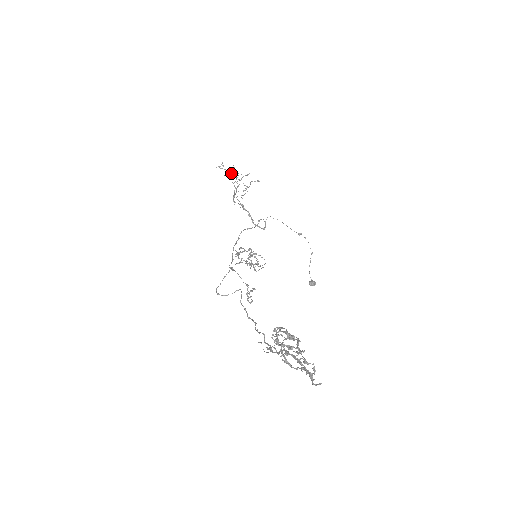
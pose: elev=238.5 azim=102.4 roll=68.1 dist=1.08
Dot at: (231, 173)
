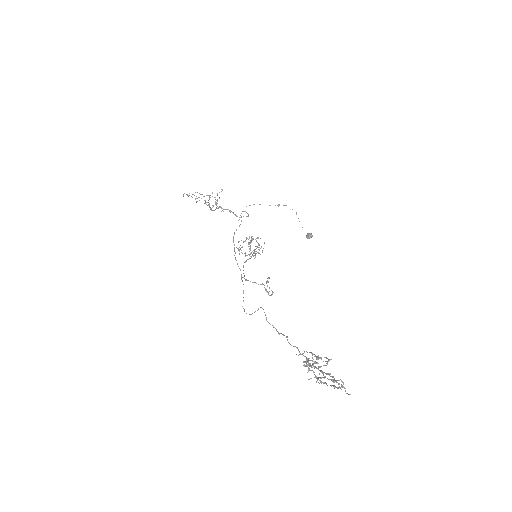
Dot at: occluded
